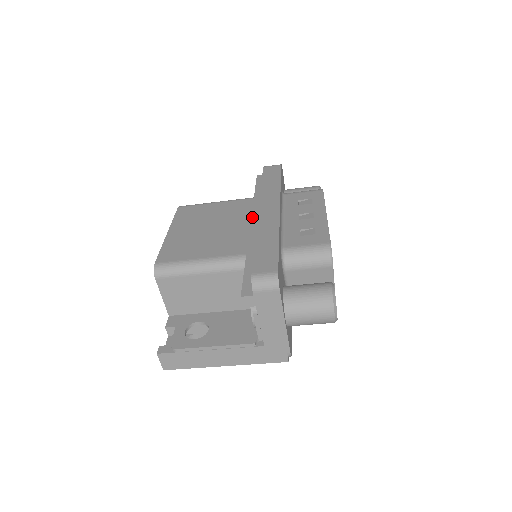
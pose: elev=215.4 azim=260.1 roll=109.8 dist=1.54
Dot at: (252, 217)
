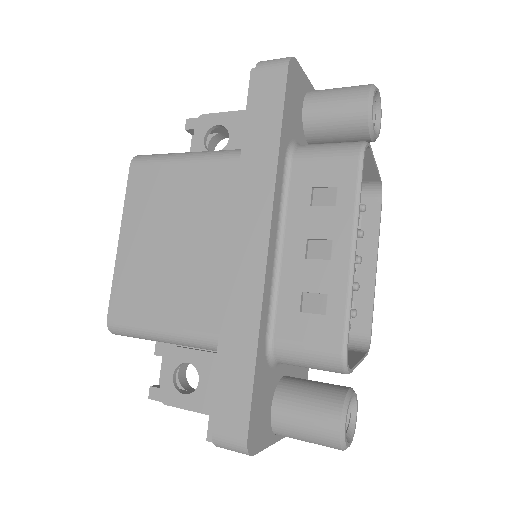
Dot at: (233, 227)
